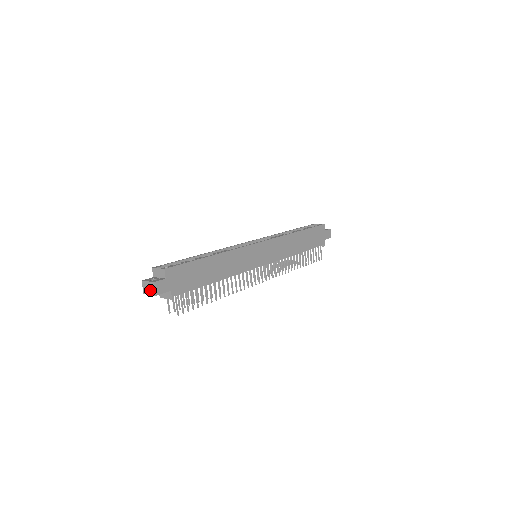
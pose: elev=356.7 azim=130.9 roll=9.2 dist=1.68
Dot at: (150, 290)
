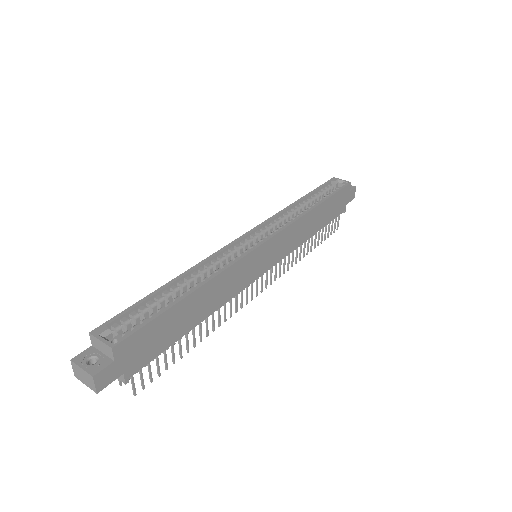
Dot at: (86, 381)
